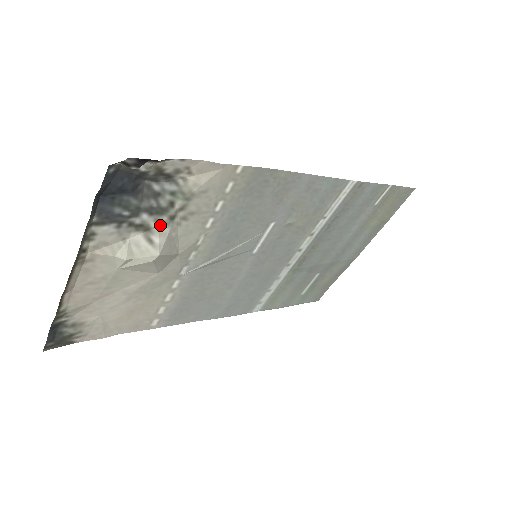
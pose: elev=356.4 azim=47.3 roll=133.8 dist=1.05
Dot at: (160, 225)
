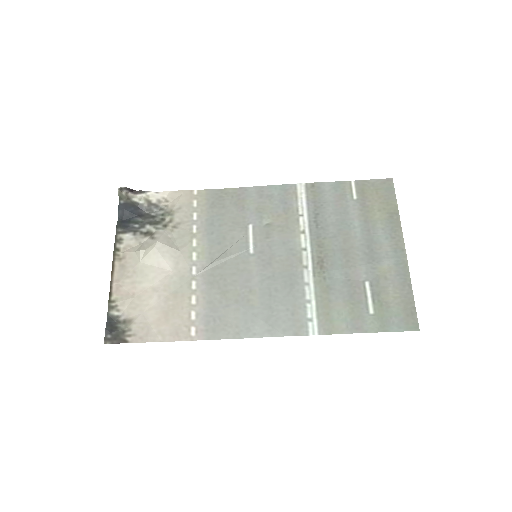
Dot at: (158, 230)
